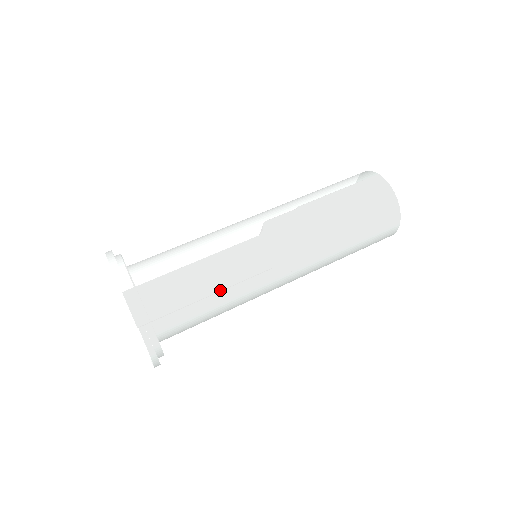
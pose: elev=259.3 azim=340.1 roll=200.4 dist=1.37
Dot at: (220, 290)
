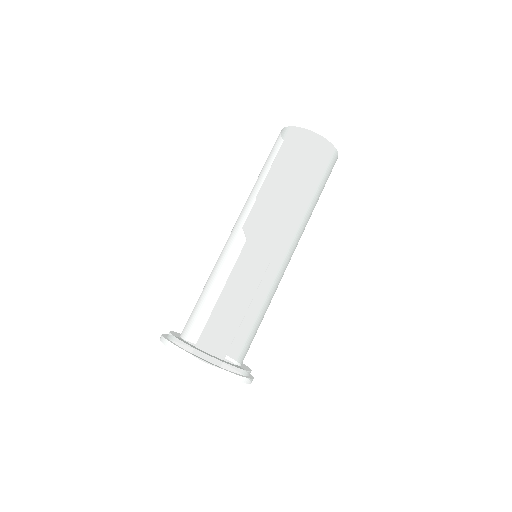
Dot at: (248, 302)
